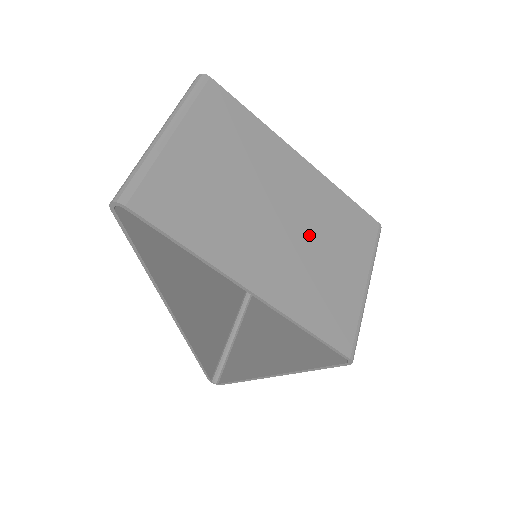
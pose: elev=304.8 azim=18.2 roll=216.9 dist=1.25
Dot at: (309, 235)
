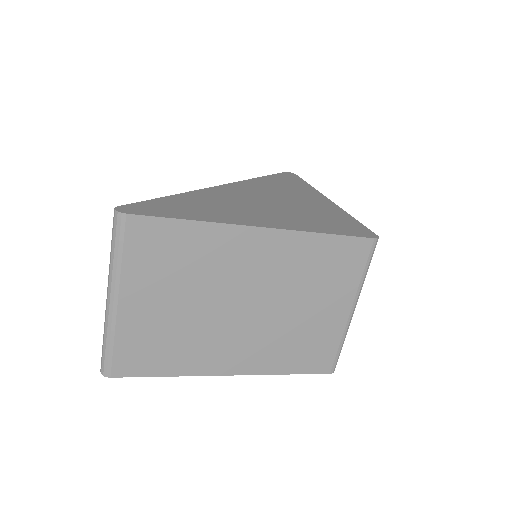
Dot at: (280, 304)
